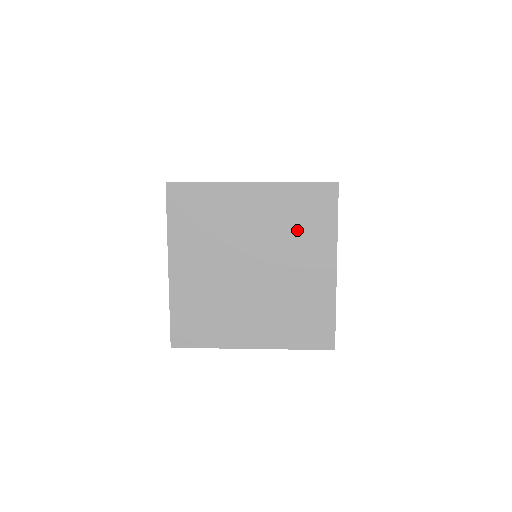
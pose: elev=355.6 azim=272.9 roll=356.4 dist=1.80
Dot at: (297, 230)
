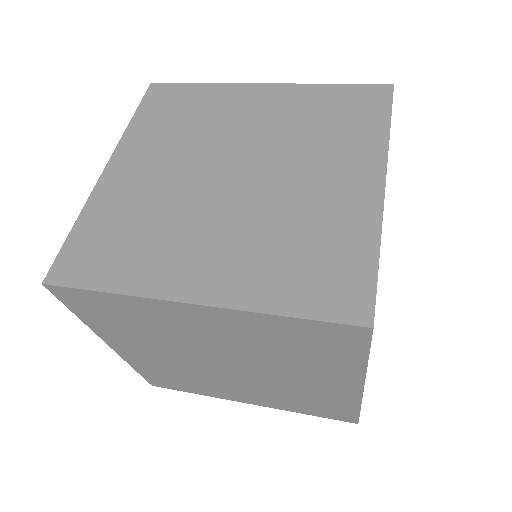
Dot at: (321, 132)
